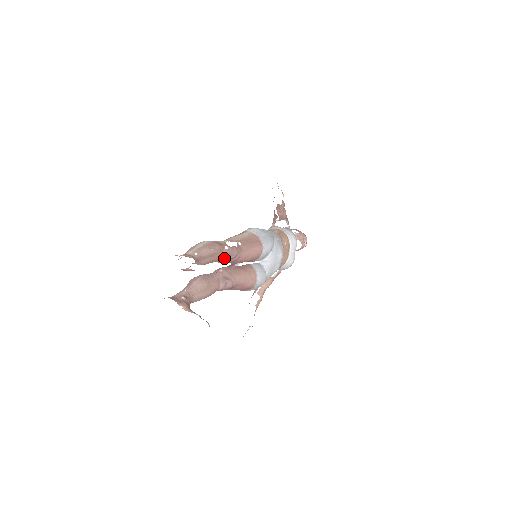
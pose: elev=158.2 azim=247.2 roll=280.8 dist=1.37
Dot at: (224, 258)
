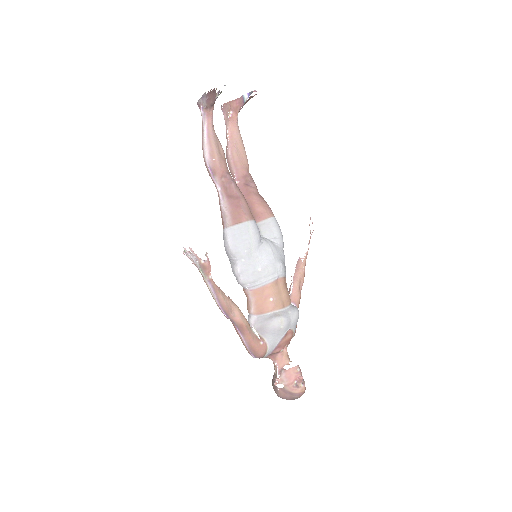
Dot at: (244, 176)
